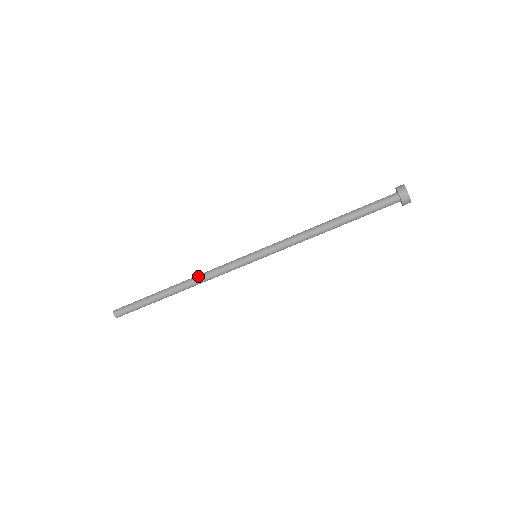
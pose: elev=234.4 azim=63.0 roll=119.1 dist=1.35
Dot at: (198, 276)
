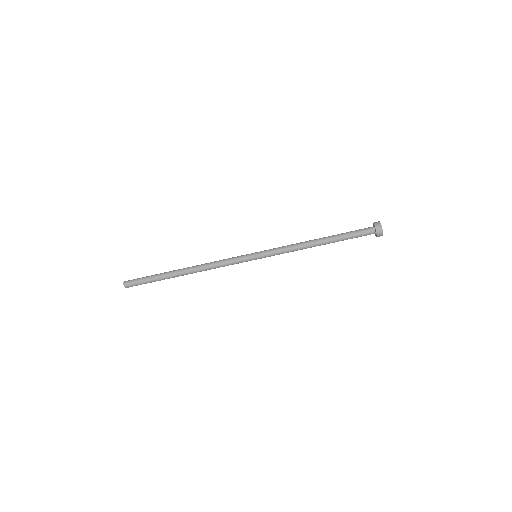
Dot at: (205, 265)
